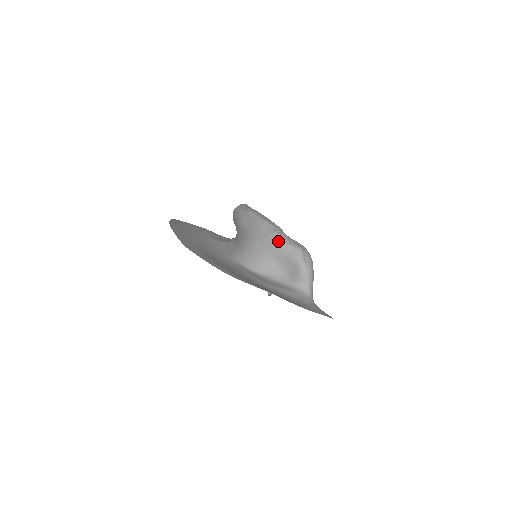
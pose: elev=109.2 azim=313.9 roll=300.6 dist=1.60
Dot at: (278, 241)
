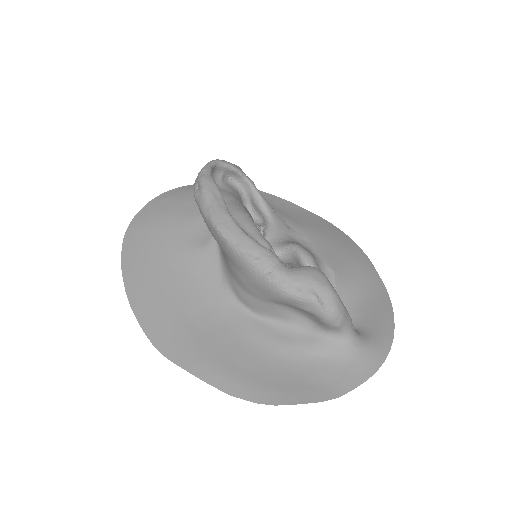
Dot at: (276, 292)
